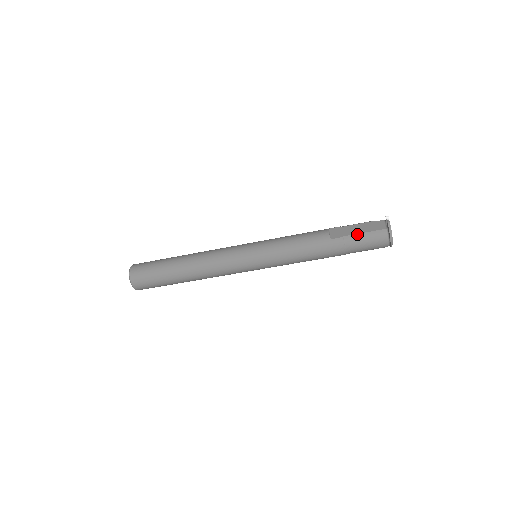
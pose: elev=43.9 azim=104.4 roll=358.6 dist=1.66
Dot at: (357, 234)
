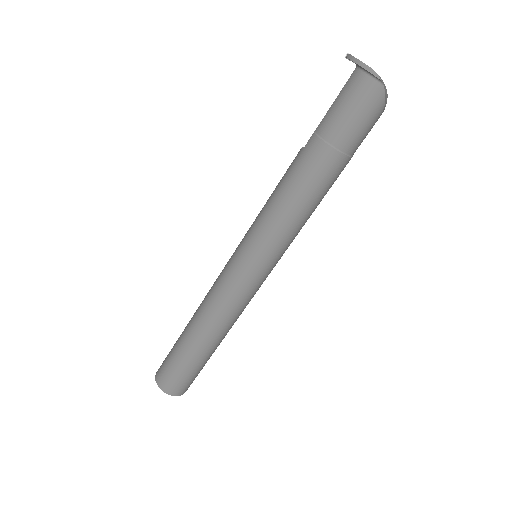
Dot at: (327, 112)
